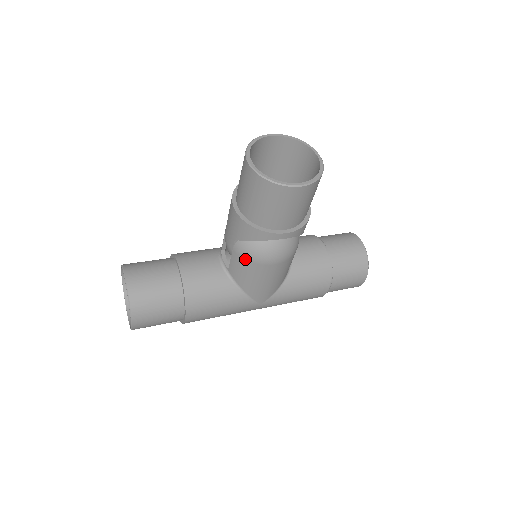
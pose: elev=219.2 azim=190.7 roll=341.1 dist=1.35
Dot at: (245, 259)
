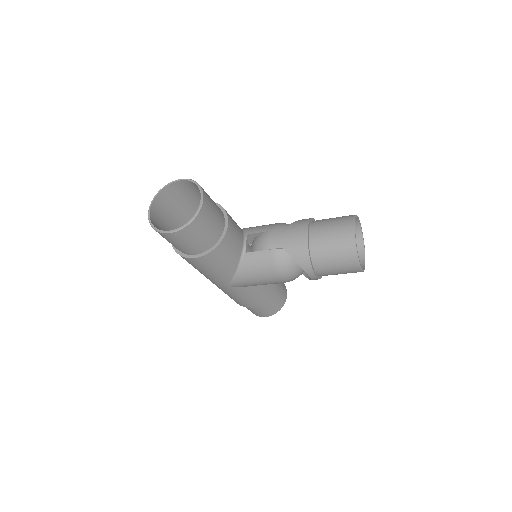
Dot at: (273, 263)
